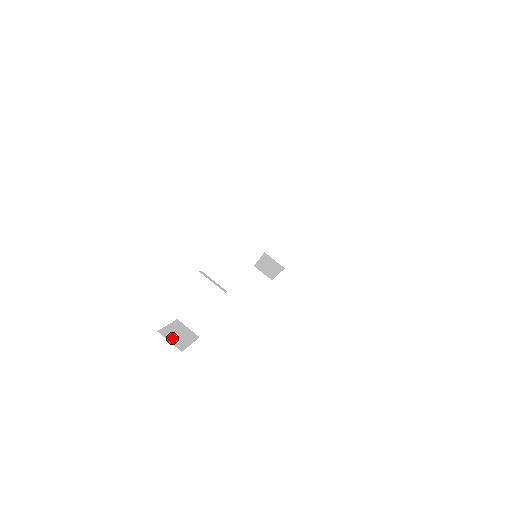
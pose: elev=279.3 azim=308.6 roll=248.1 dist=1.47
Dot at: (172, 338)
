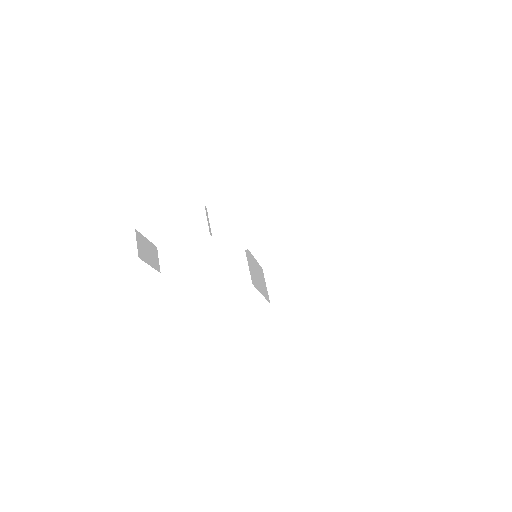
Dot at: (141, 245)
